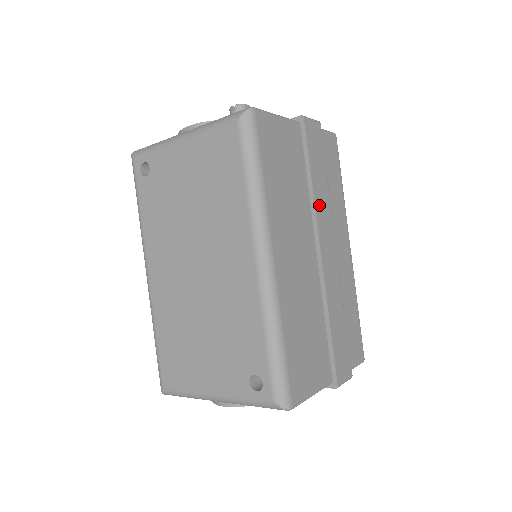
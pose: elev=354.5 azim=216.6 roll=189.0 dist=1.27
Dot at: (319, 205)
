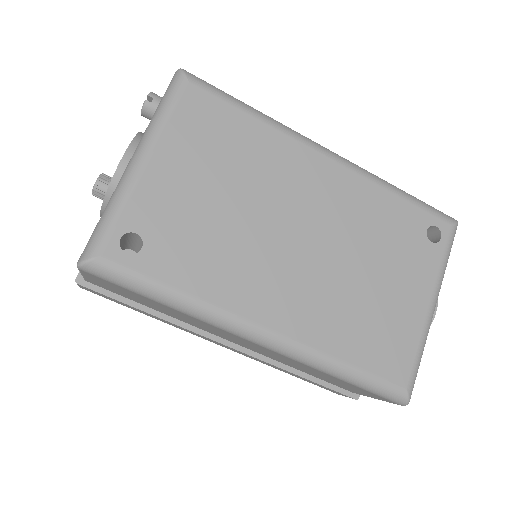
Dot at: occluded
